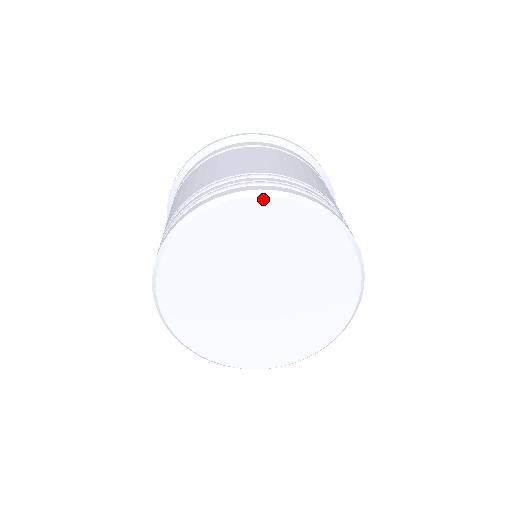
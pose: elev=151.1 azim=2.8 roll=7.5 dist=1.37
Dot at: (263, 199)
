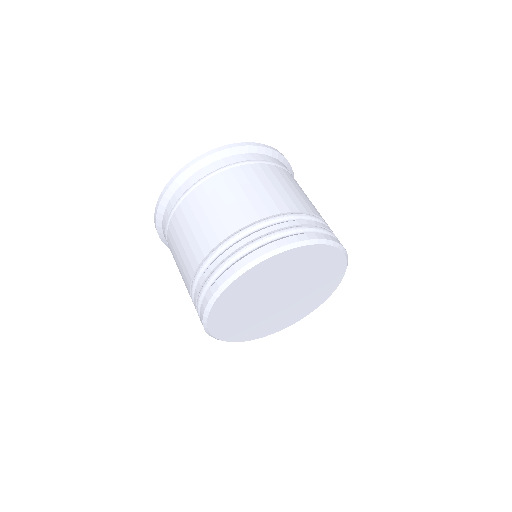
Dot at: (341, 253)
